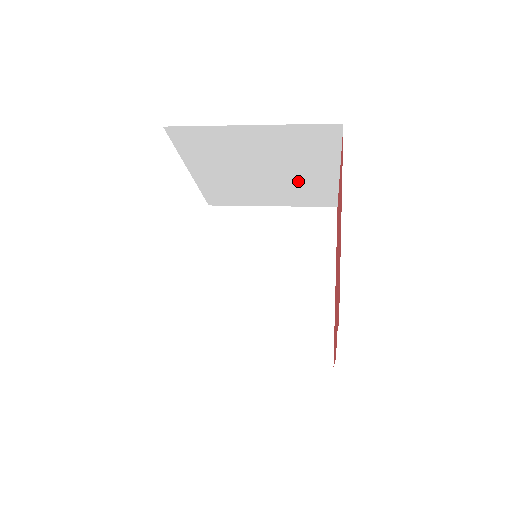
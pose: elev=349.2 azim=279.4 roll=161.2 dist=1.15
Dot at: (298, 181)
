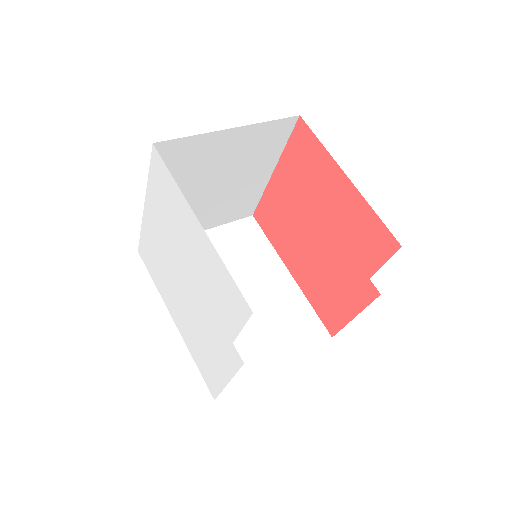
Dot at: (237, 191)
